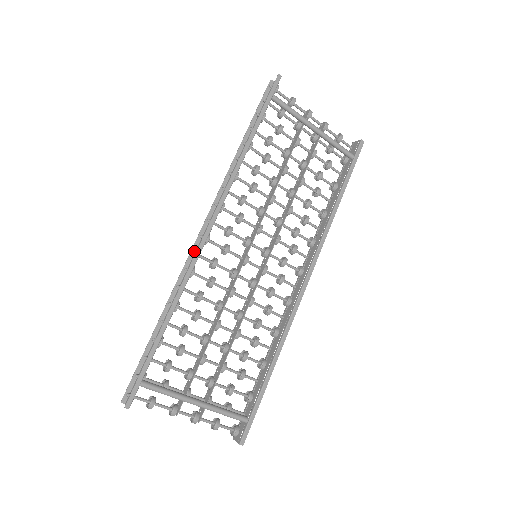
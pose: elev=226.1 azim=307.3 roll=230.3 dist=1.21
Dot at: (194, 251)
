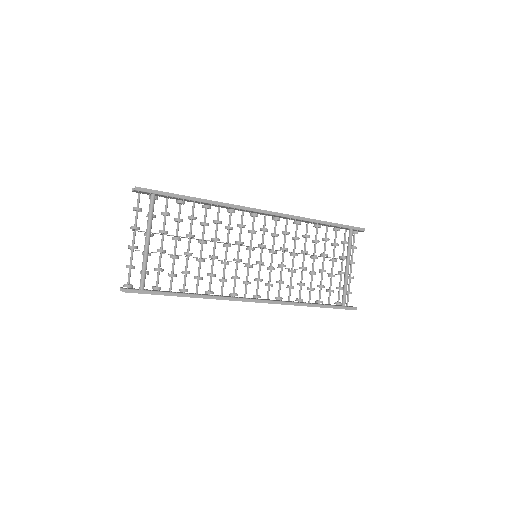
Dot at: occluded
